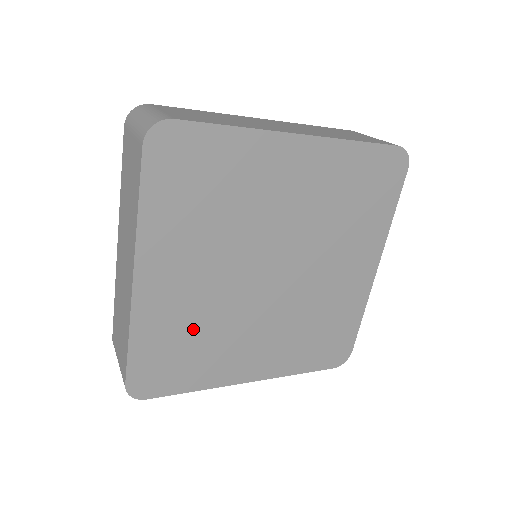
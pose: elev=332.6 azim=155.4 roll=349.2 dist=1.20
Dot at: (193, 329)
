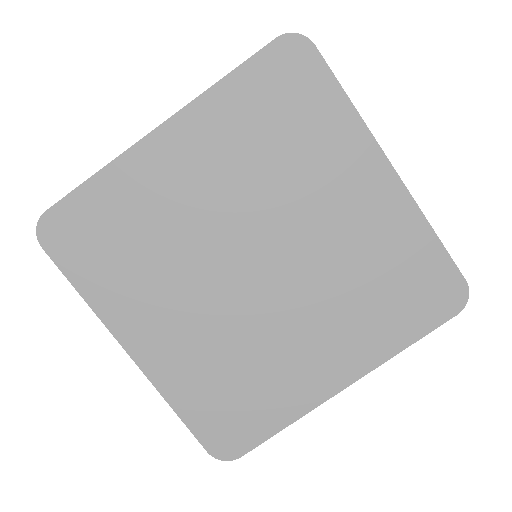
Dot at: (225, 367)
